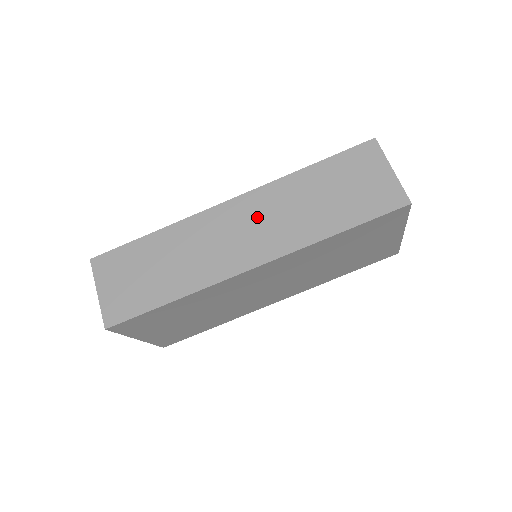
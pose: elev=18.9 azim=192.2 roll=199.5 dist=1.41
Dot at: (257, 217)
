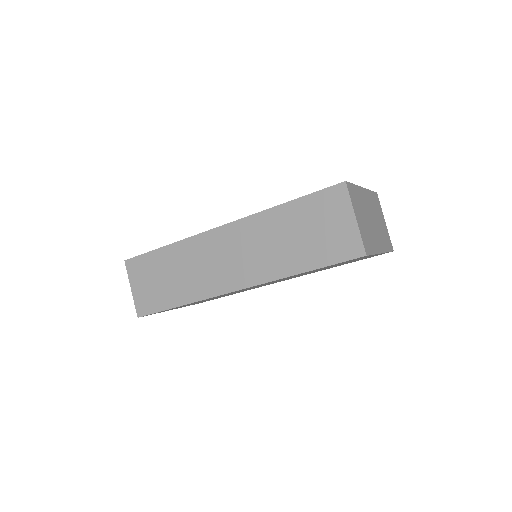
Dot at: (240, 246)
